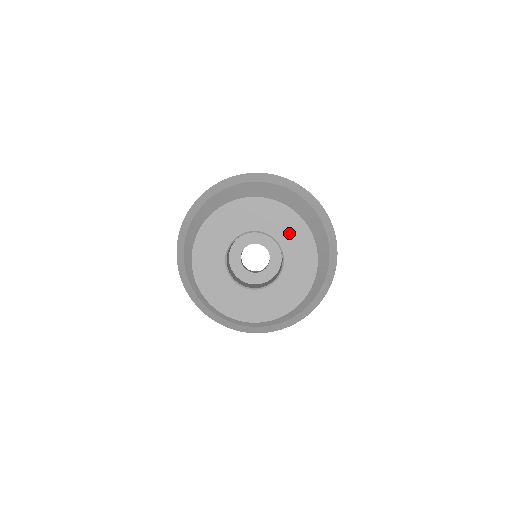
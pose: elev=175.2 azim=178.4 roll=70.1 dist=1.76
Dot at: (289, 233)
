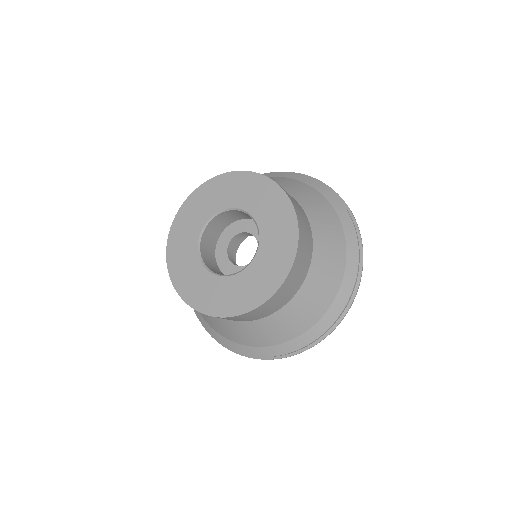
Dot at: (265, 204)
